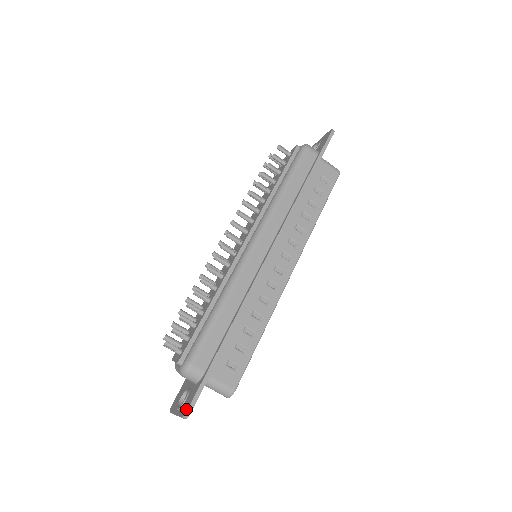
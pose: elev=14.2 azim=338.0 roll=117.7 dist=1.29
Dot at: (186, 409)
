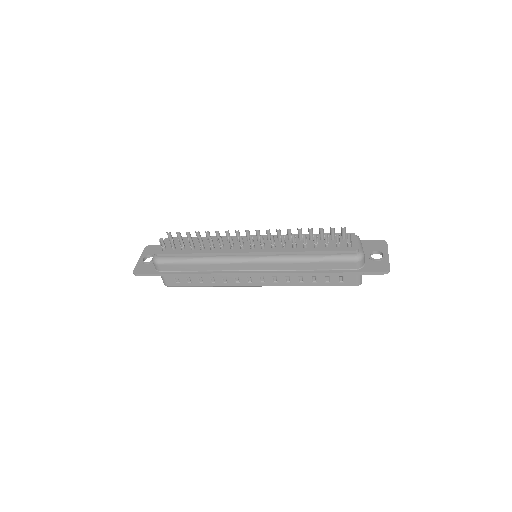
Dot at: (137, 272)
